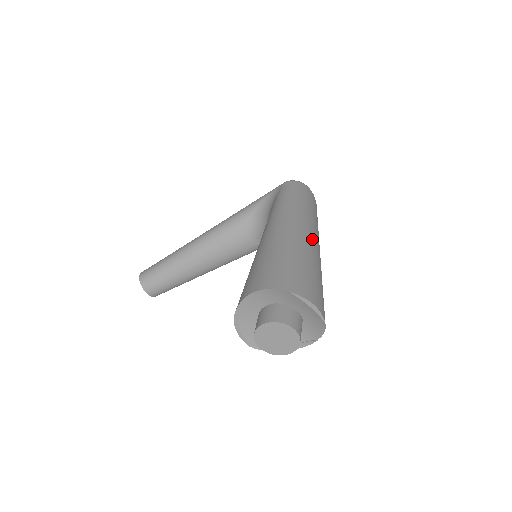
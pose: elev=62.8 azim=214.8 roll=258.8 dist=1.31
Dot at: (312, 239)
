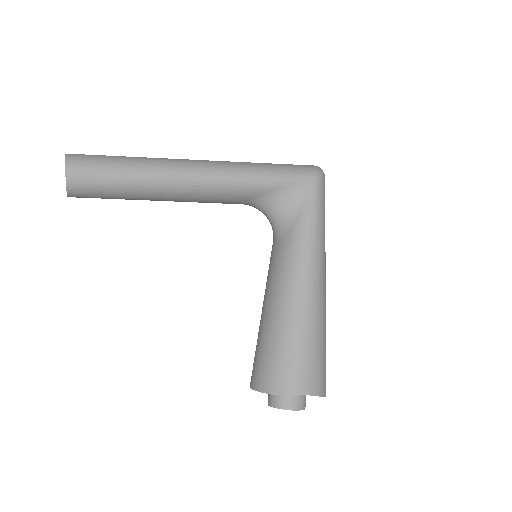
Dot at: occluded
